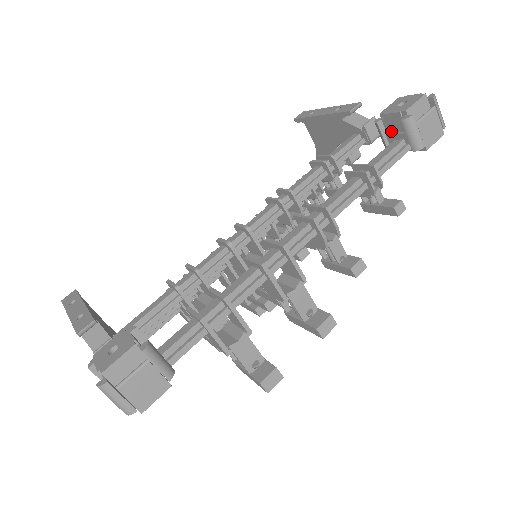
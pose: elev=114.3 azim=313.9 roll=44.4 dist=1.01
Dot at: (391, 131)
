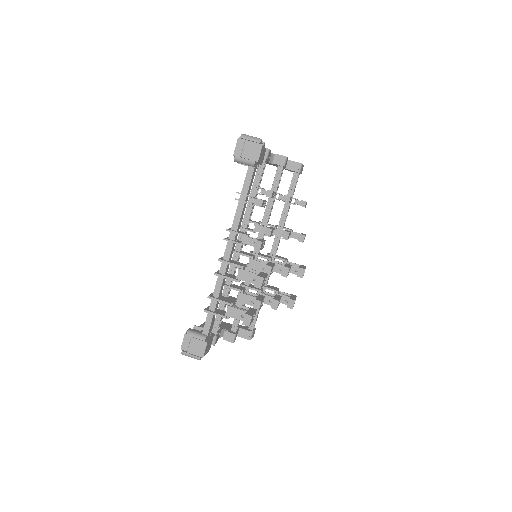
Dot at: occluded
